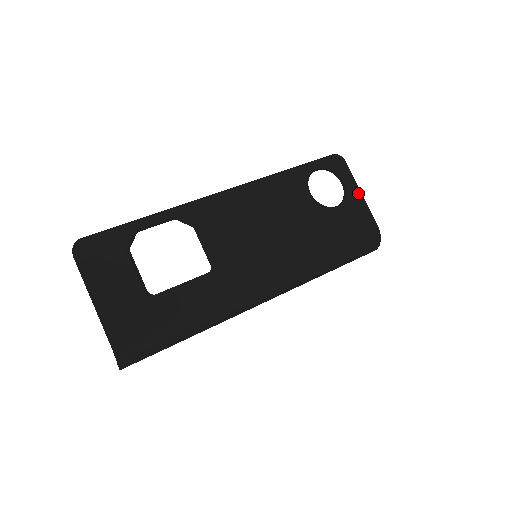
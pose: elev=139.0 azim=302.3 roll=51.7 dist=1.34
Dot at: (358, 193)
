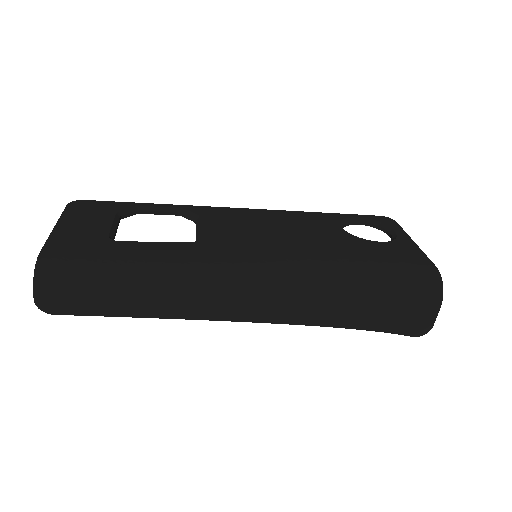
Dot at: (409, 241)
